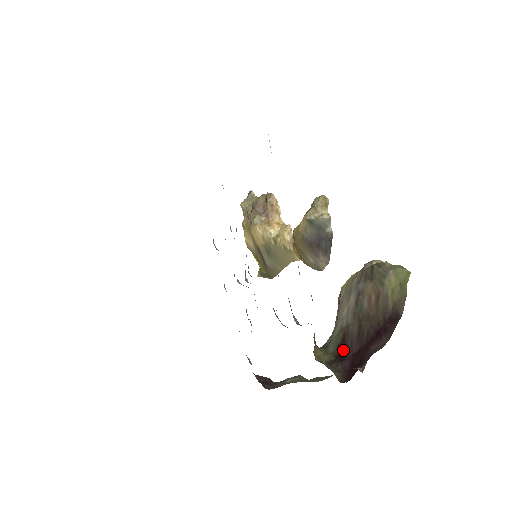
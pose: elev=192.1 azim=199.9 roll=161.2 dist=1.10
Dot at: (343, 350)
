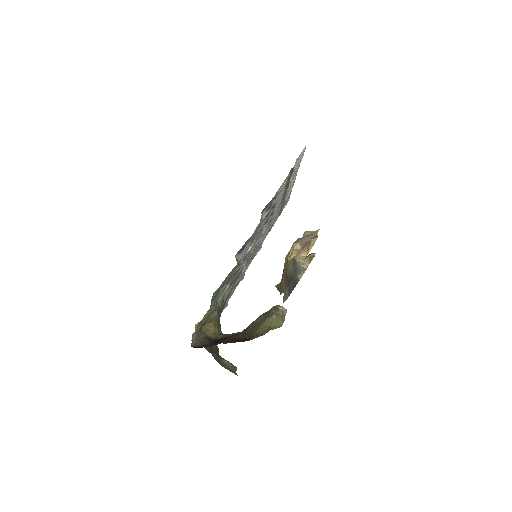
Dot at: (222, 340)
